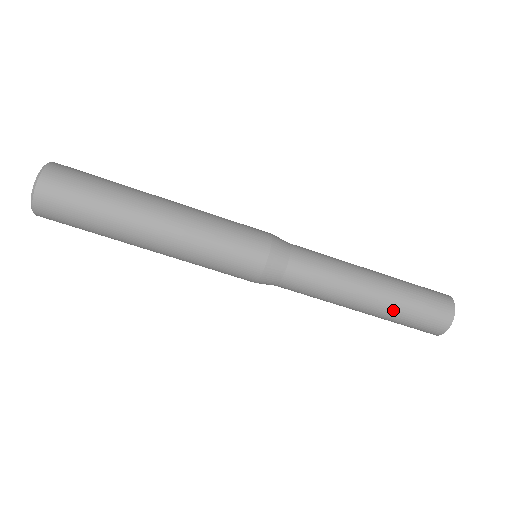
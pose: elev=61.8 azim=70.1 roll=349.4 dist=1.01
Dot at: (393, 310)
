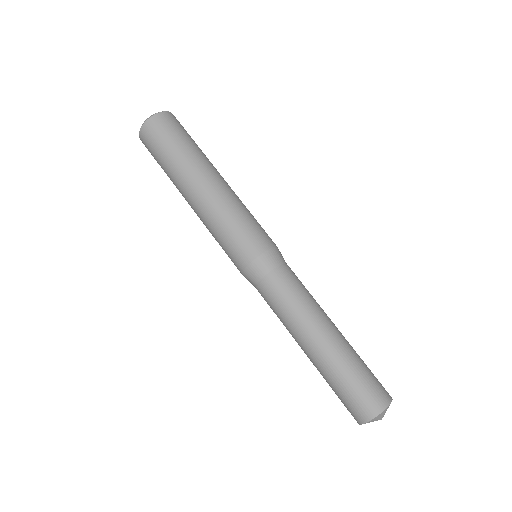
Dot at: (347, 354)
